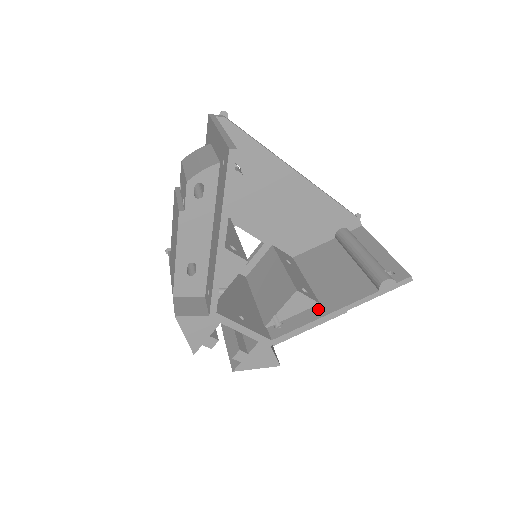
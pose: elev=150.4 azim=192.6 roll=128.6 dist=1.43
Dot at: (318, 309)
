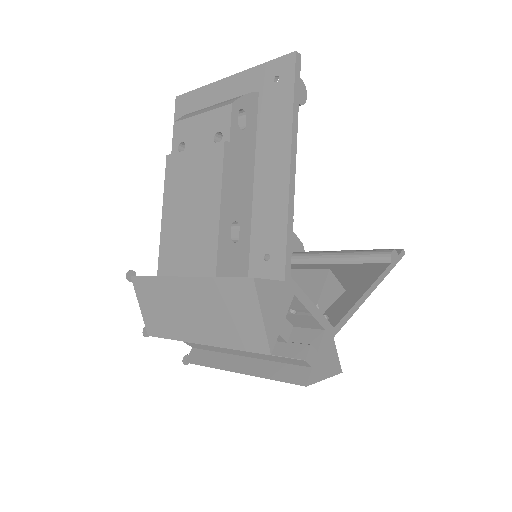
Dot at: (350, 293)
